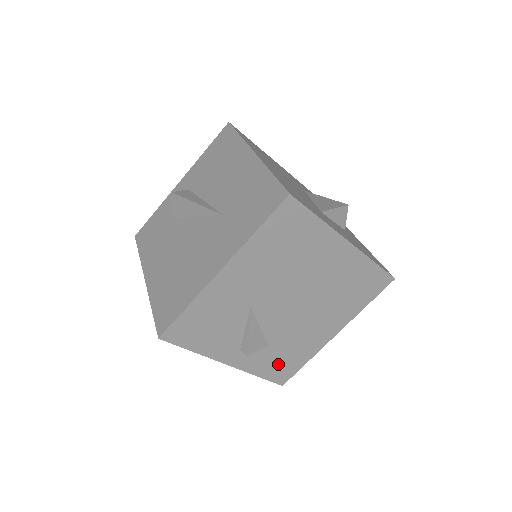
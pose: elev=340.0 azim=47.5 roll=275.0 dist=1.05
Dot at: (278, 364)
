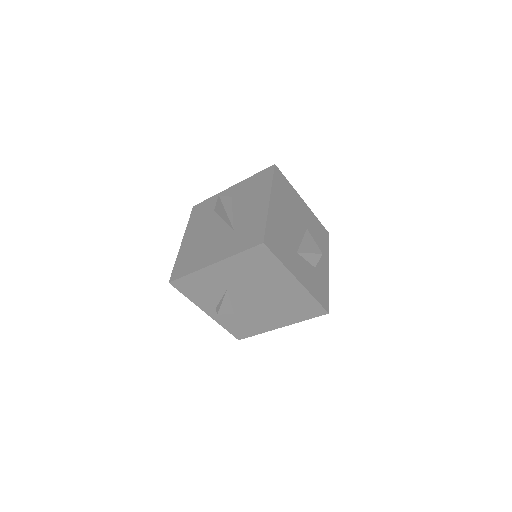
Dot at: (238, 327)
